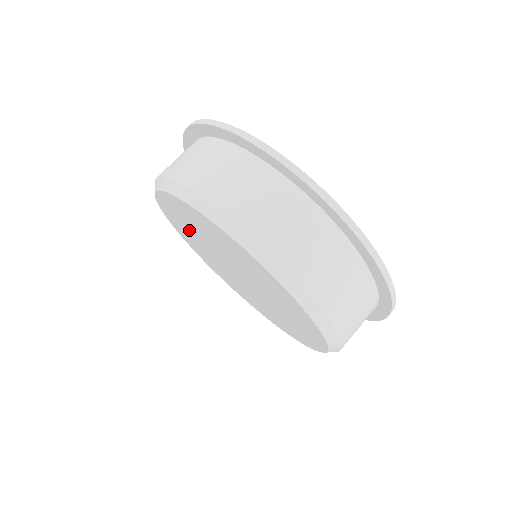
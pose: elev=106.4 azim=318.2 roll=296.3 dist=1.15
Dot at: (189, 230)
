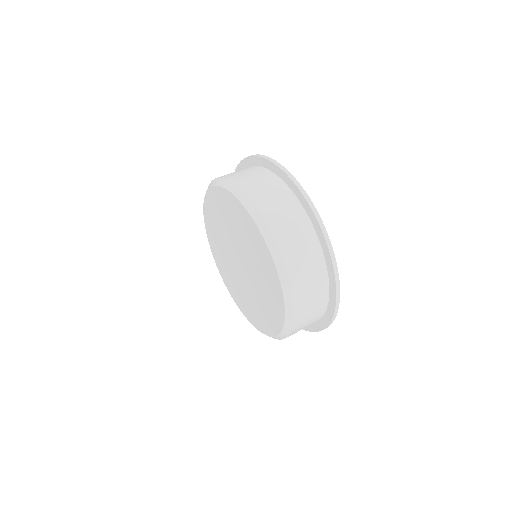
Dot at: (223, 218)
